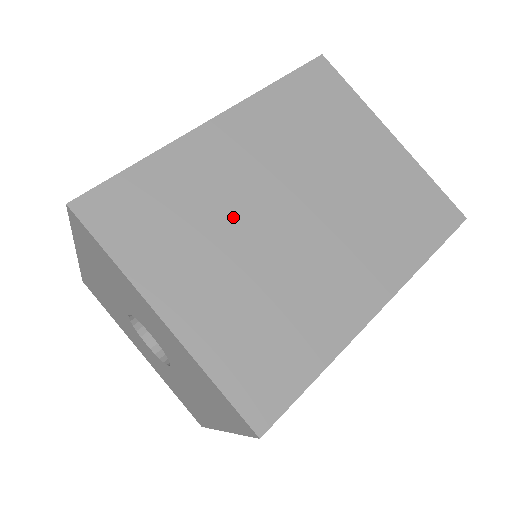
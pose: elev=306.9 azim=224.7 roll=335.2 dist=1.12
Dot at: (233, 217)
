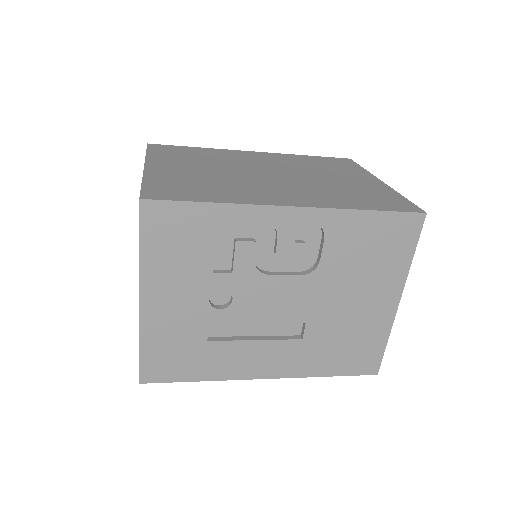
Dot at: (226, 165)
